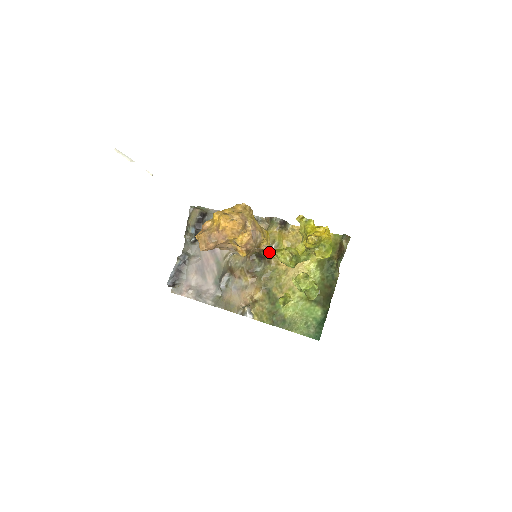
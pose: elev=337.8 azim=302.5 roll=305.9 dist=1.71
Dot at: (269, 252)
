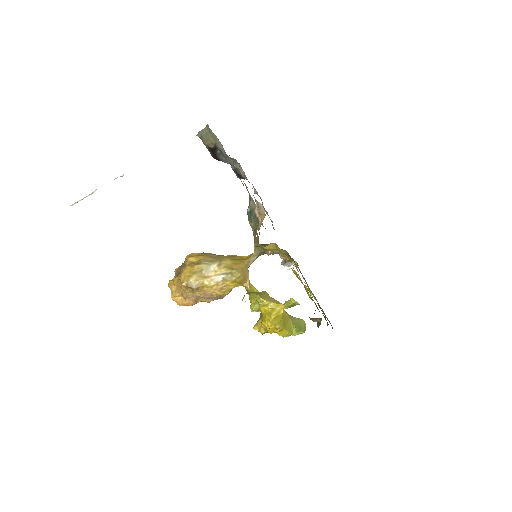
Dot at: (248, 287)
